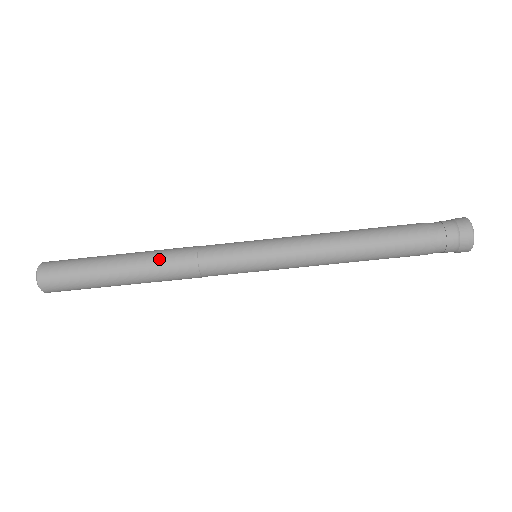
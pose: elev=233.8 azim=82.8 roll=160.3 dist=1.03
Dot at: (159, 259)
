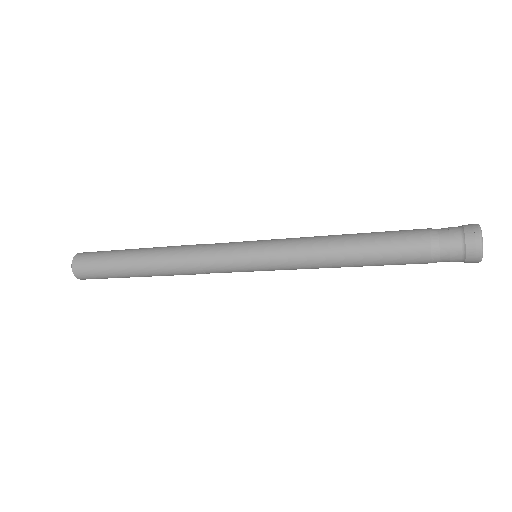
Dot at: (167, 265)
